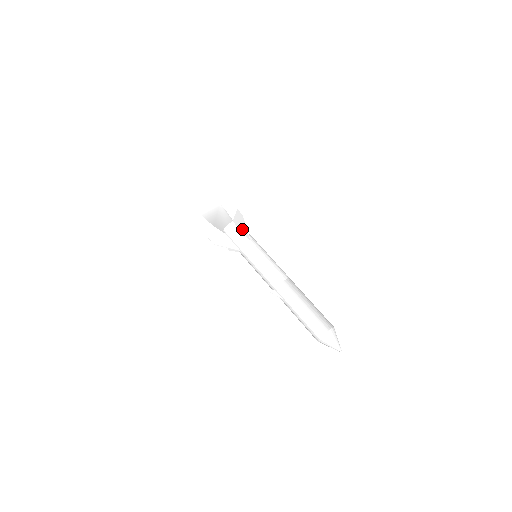
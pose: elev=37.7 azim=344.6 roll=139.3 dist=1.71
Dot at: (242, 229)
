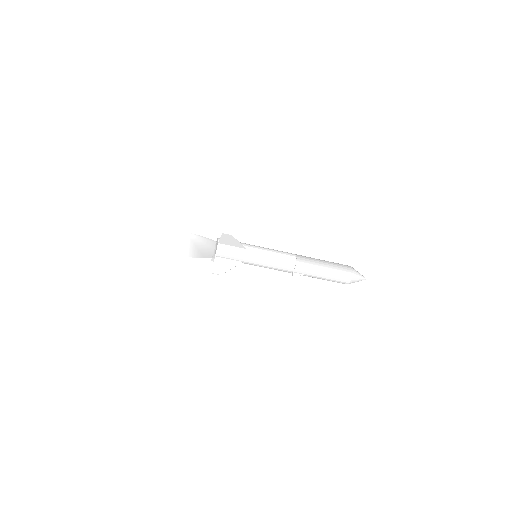
Dot at: (233, 244)
